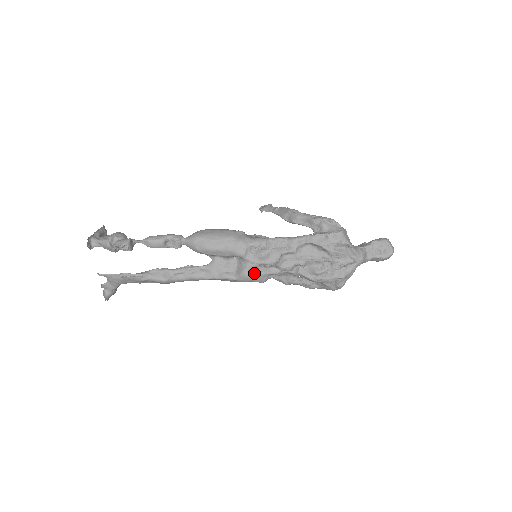
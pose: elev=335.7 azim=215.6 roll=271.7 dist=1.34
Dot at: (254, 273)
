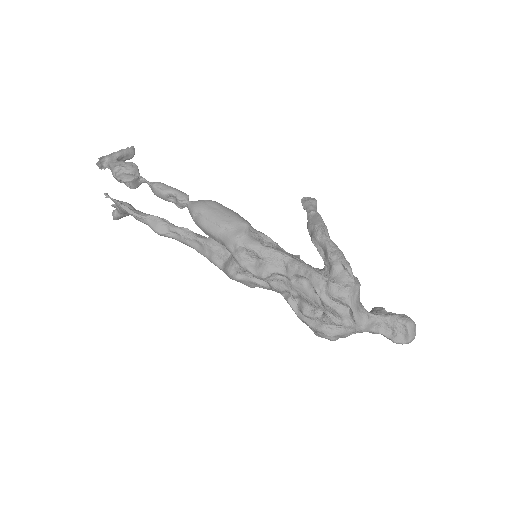
Dot at: (240, 275)
